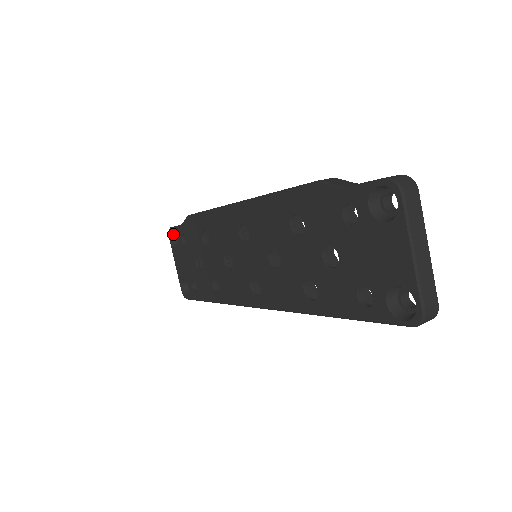
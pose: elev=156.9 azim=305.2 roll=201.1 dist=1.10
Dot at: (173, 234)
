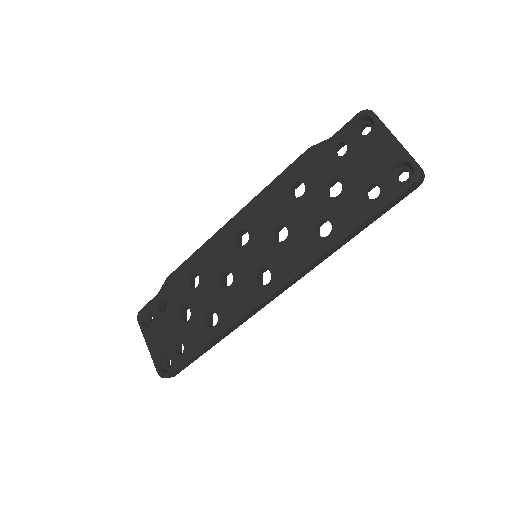
Dot at: (143, 317)
